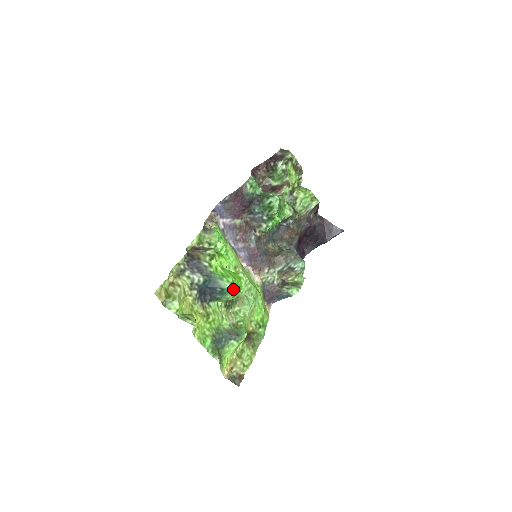
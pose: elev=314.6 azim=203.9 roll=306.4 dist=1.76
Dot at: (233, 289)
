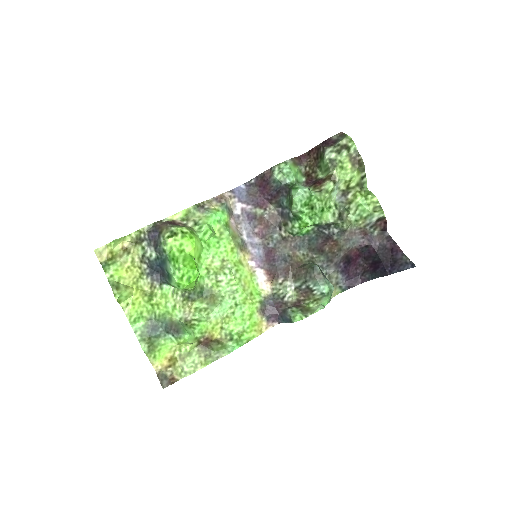
Dot at: (176, 276)
